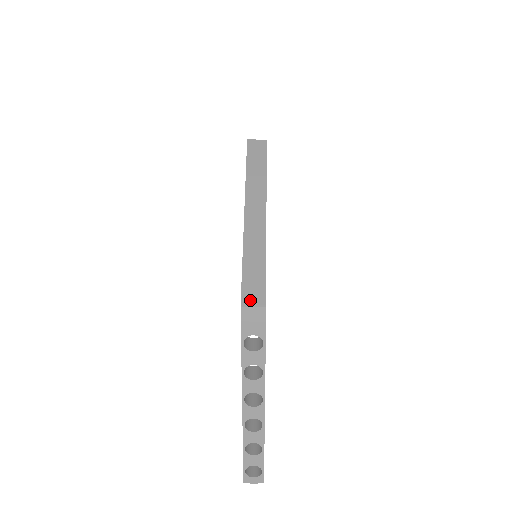
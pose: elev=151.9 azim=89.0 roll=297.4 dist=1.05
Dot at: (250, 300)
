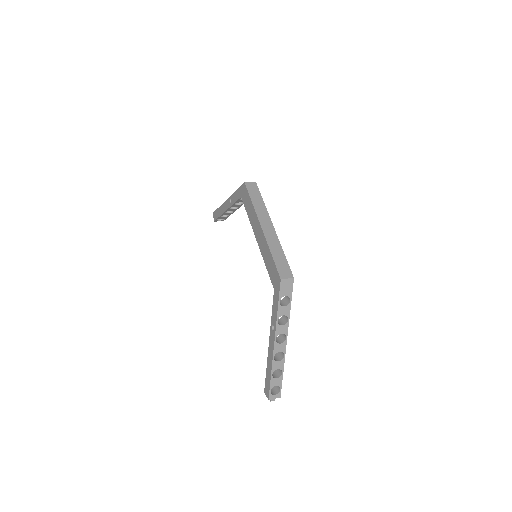
Dot at: (284, 275)
